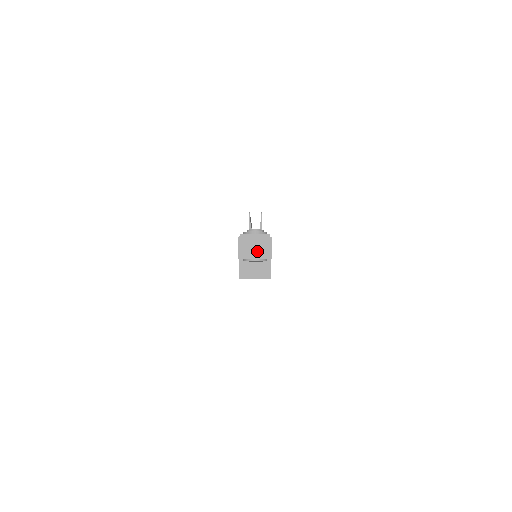
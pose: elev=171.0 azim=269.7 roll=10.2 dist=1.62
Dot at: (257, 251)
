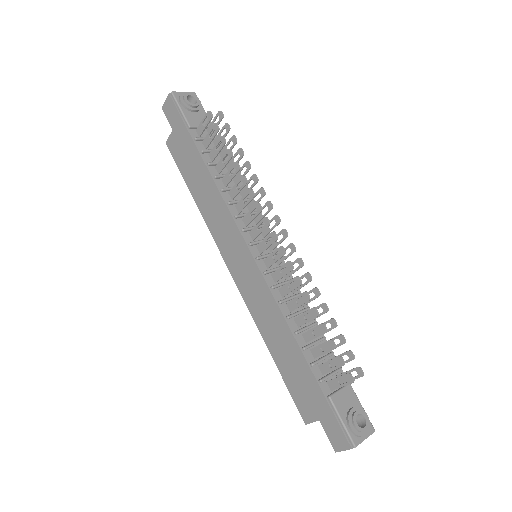
Dot at: occluded
